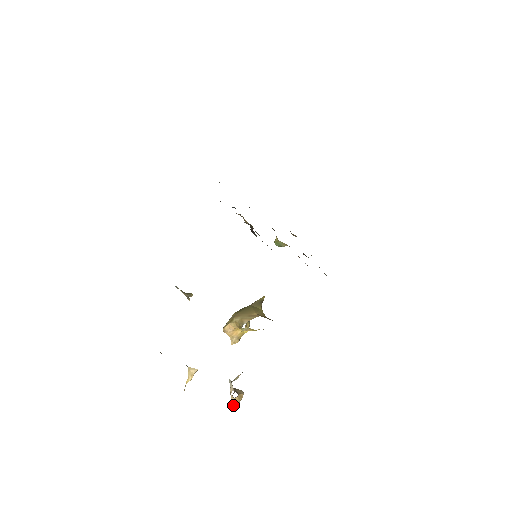
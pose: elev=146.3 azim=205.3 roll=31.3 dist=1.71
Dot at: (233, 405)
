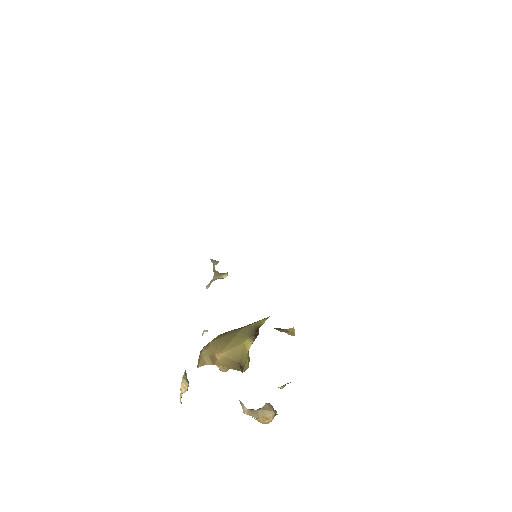
Dot at: occluded
